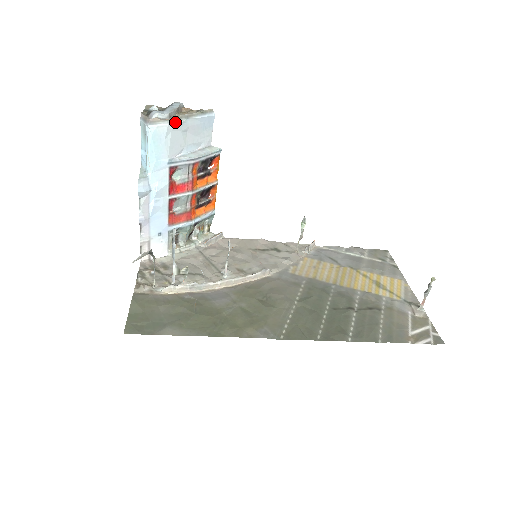
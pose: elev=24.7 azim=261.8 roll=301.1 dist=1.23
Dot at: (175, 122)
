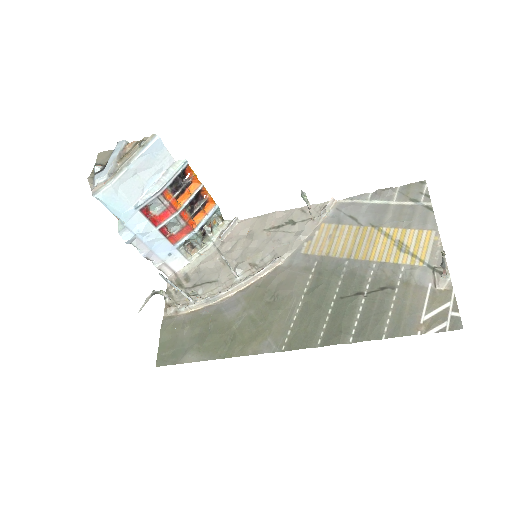
Dot at: (117, 178)
